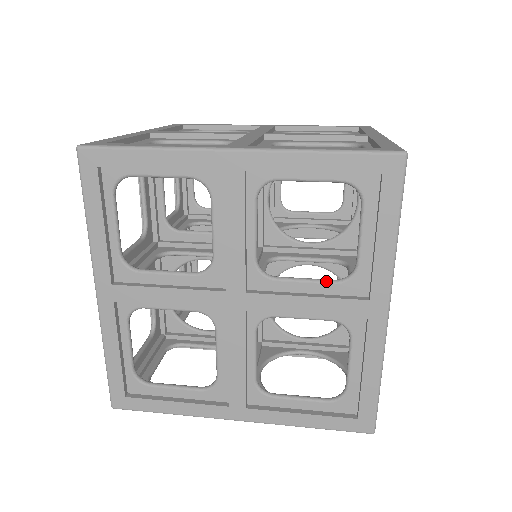
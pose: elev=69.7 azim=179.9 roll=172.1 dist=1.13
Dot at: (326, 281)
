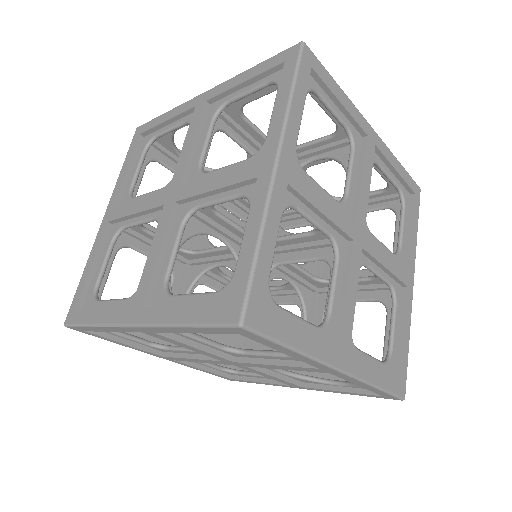
Dot at: occluded
